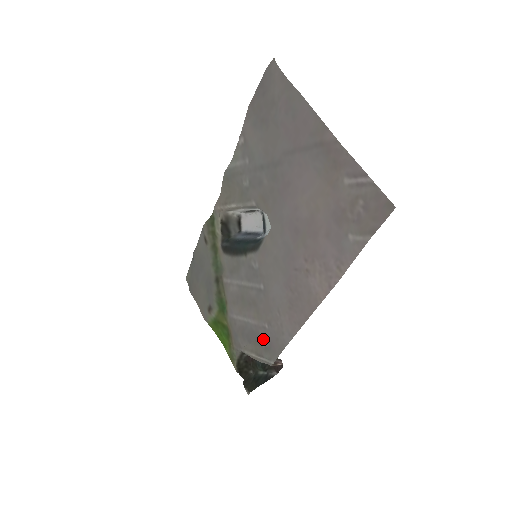
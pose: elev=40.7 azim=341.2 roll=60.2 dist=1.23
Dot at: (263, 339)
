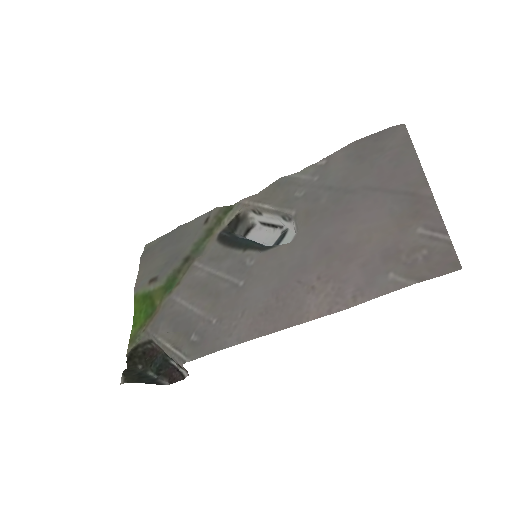
Dot at: (198, 332)
